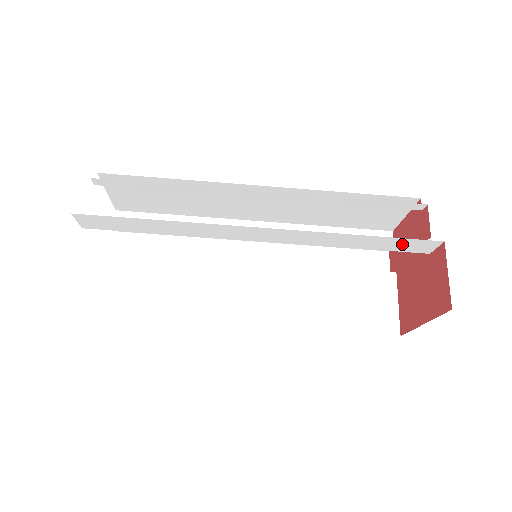
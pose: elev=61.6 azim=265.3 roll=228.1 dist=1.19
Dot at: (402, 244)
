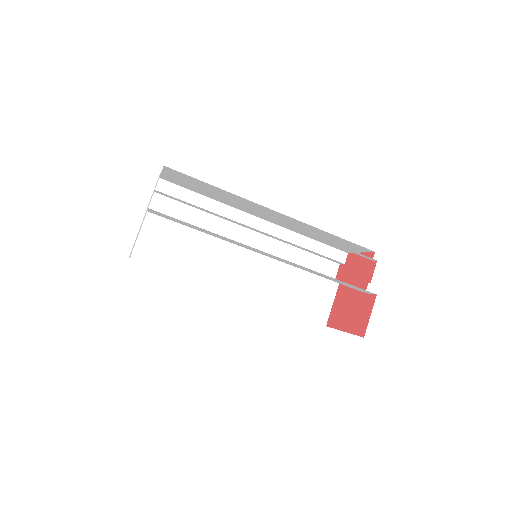
Dot at: (352, 286)
